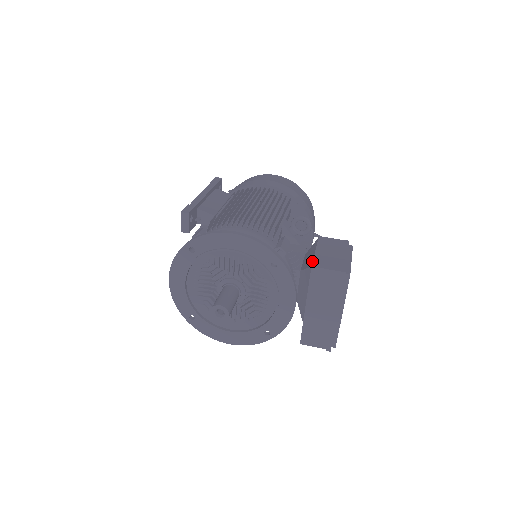
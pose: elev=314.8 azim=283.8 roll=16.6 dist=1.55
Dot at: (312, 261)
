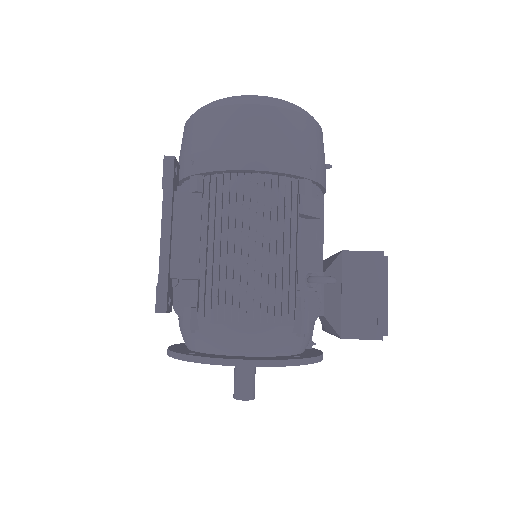
Dot at: (340, 323)
